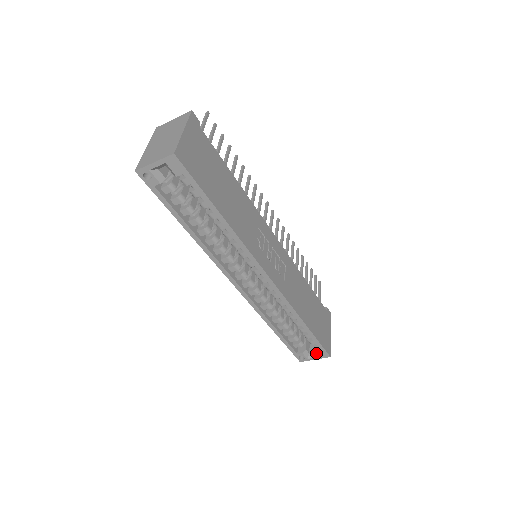
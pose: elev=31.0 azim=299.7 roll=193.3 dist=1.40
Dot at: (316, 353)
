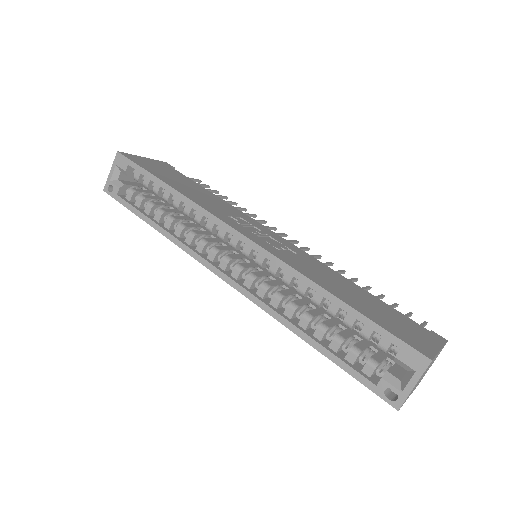
Dot at: (408, 371)
